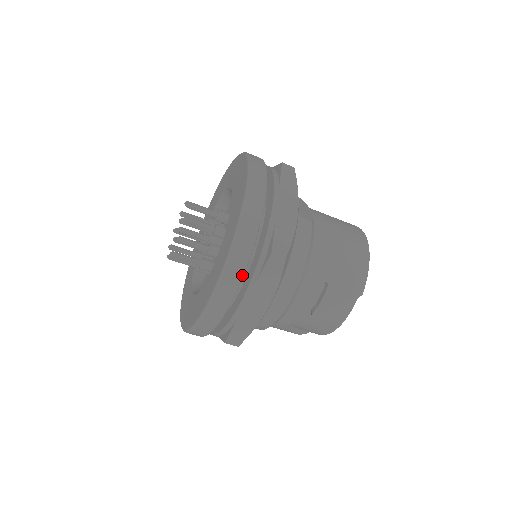
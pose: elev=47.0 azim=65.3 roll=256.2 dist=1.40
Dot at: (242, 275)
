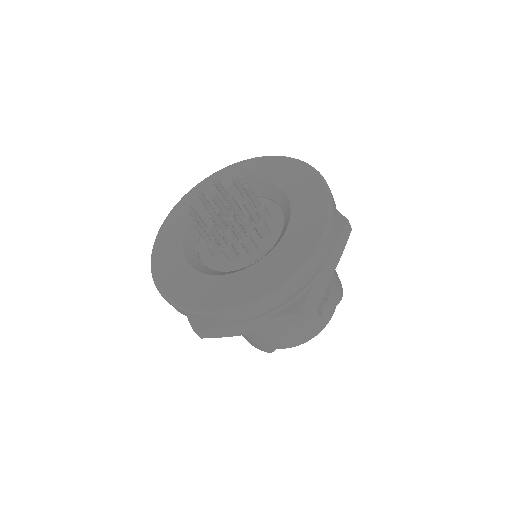
Dot at: (335, 232)
